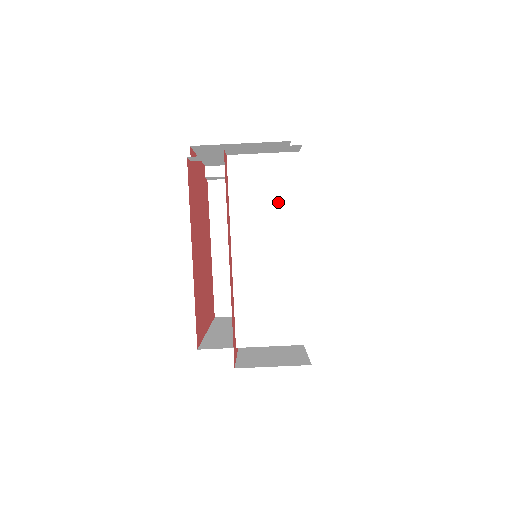
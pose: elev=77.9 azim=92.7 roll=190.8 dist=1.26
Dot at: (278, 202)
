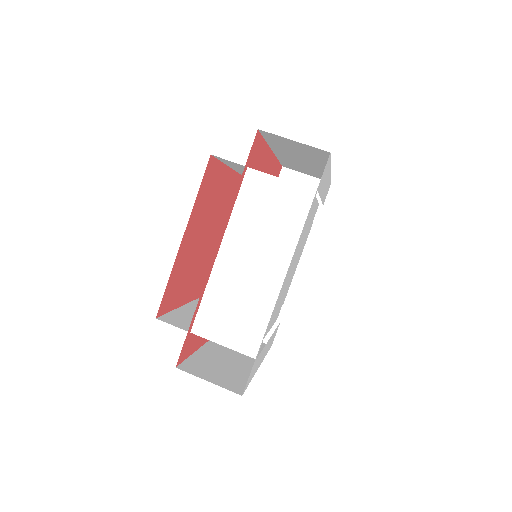
Dot at: occluded
